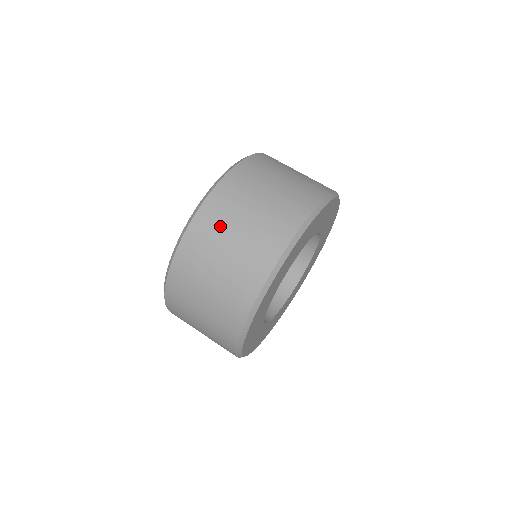
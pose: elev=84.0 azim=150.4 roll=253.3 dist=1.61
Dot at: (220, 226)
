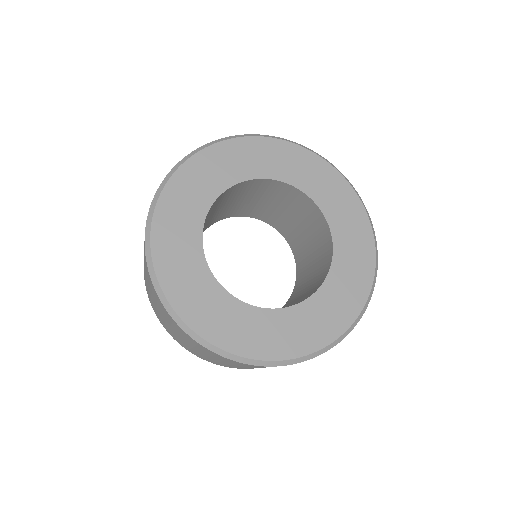
Dot at: occluded
